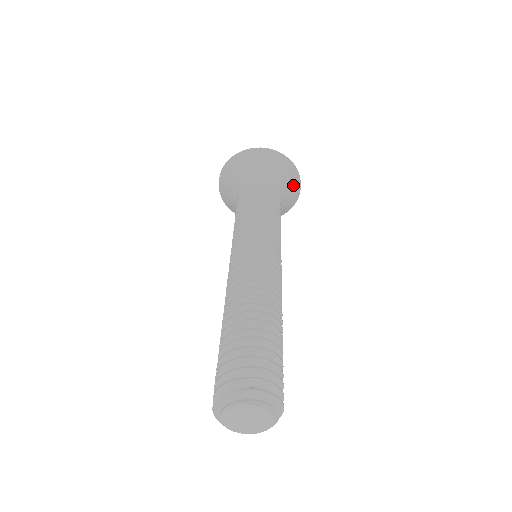
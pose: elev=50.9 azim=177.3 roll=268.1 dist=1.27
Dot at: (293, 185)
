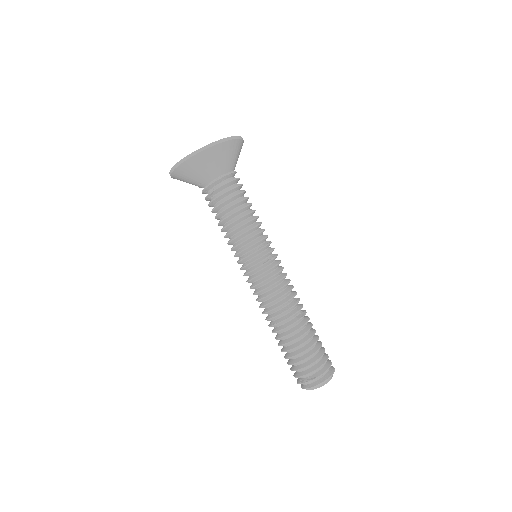
Dot at: occluded
